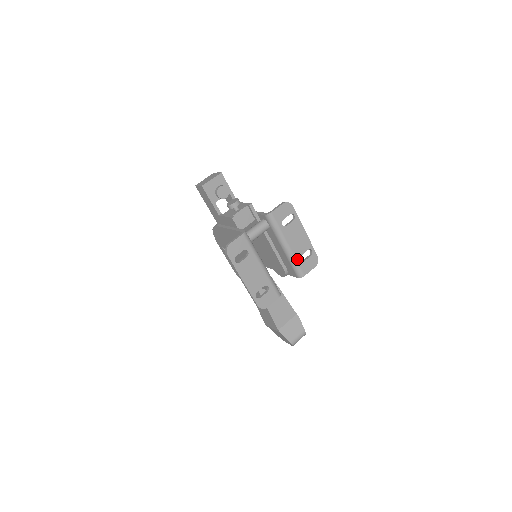
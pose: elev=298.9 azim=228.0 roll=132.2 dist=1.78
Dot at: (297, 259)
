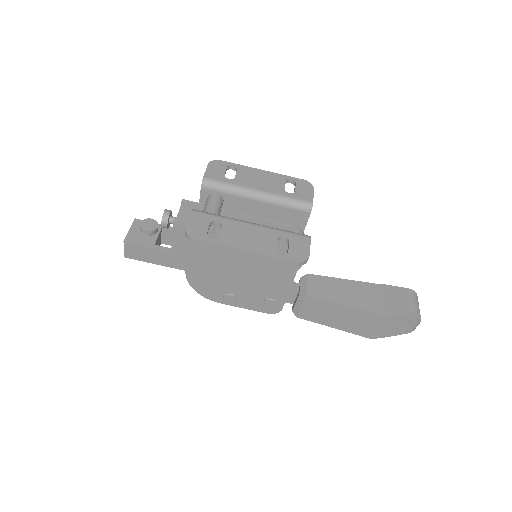
Dot at: (284, 195)
